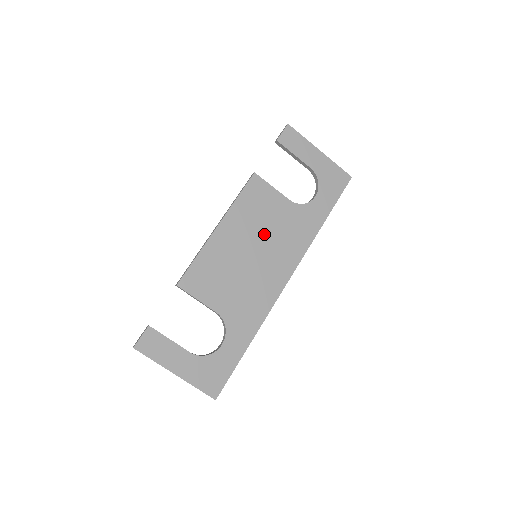
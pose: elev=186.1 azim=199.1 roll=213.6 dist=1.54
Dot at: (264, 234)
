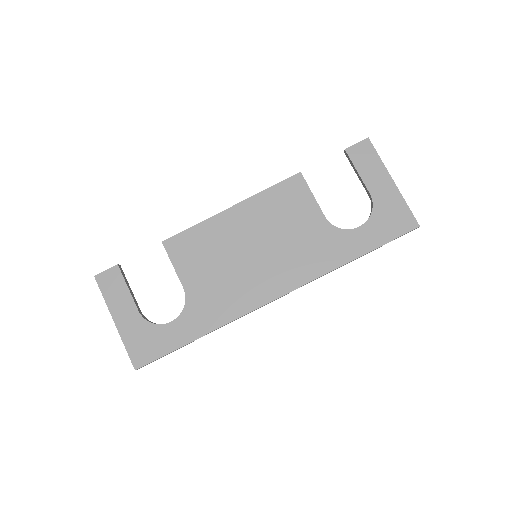
Dot at: (276, 238)
